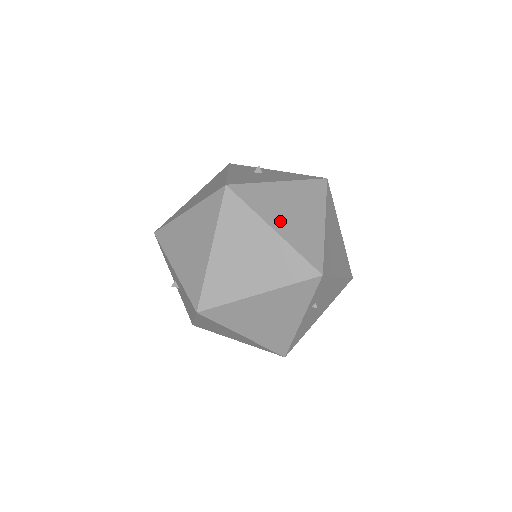
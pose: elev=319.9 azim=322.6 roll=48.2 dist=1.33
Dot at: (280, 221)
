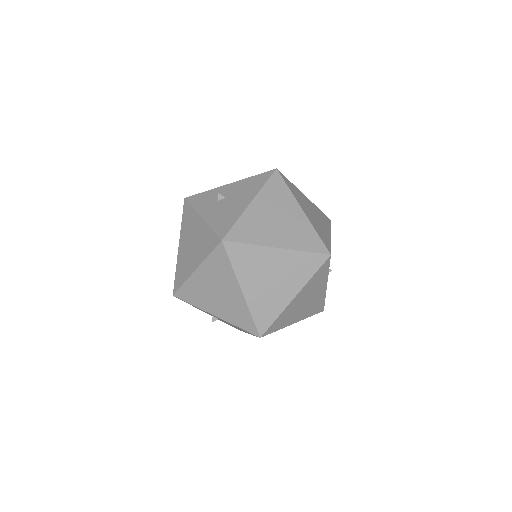
Dot at: (276, 237)
